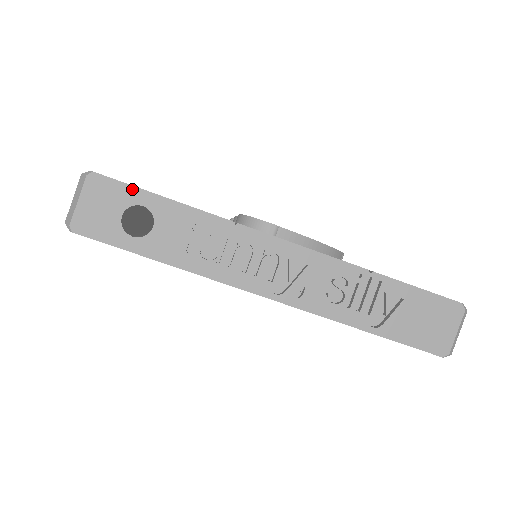
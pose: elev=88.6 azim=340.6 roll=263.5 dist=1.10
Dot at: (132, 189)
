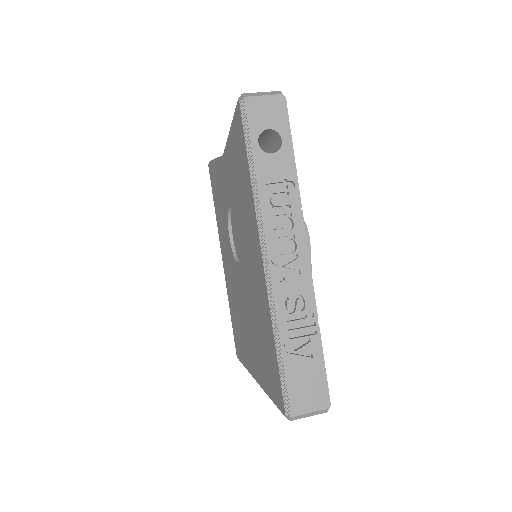
Dot at: (289, 128)
